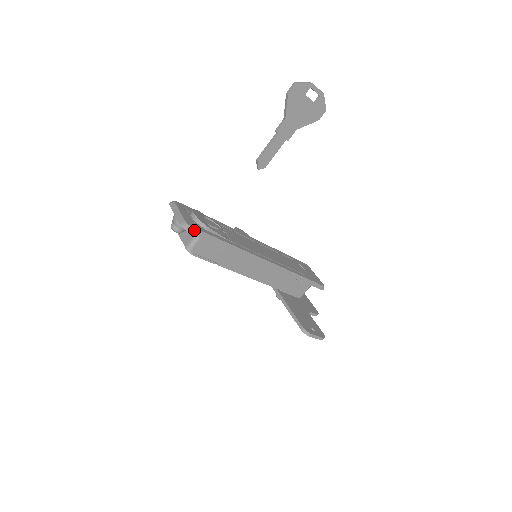
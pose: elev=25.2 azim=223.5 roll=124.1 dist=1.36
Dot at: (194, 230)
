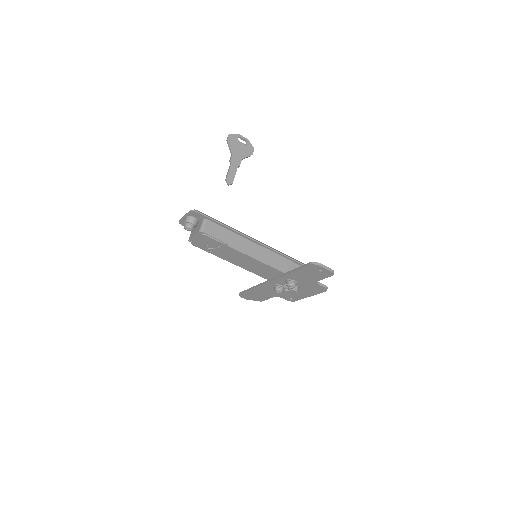
Dot at: (200, 212)
